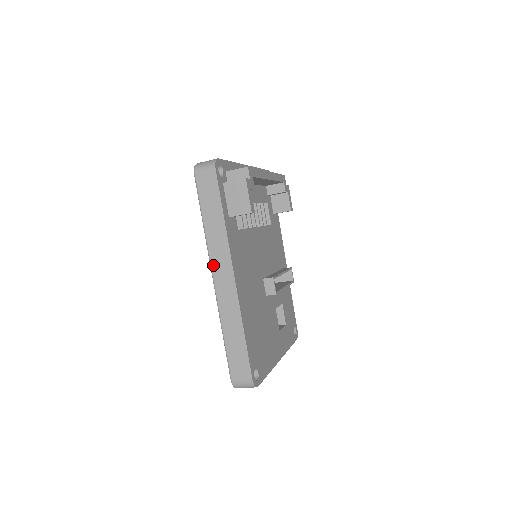
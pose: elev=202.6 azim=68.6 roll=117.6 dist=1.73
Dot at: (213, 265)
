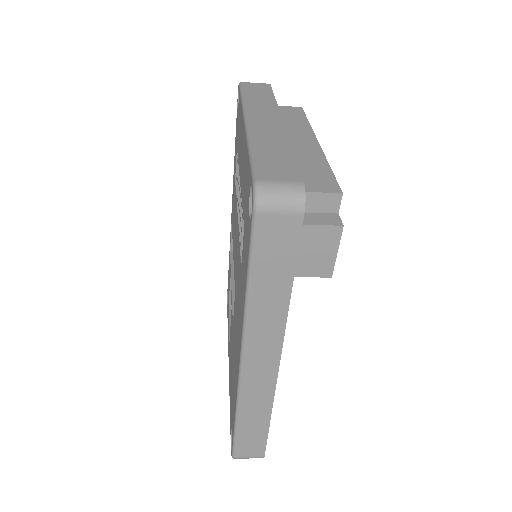
Dot at: (248, 348)
